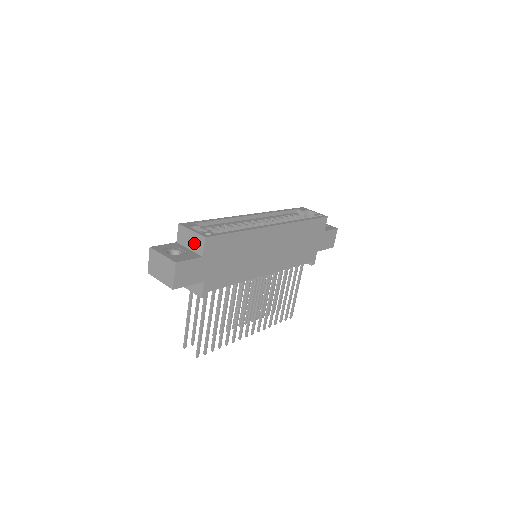
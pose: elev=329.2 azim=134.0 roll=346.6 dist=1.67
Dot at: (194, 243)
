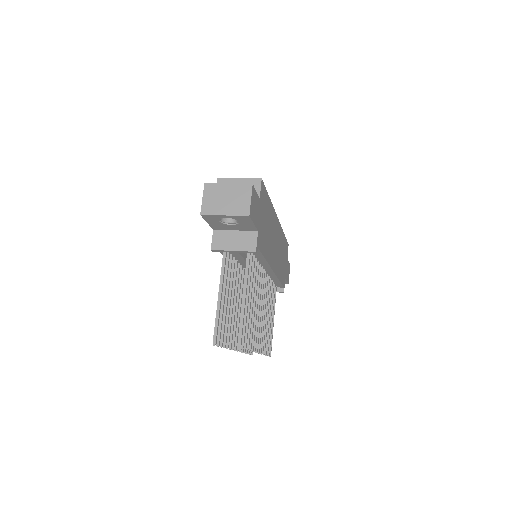
Dot at: occluded
